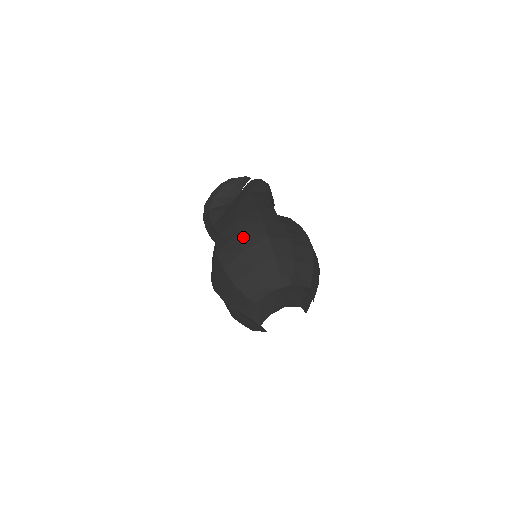
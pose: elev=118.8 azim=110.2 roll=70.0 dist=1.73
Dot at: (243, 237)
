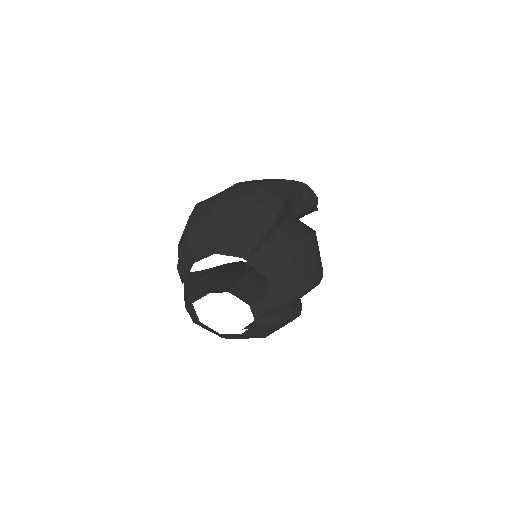
Dot at: (228, 192)
